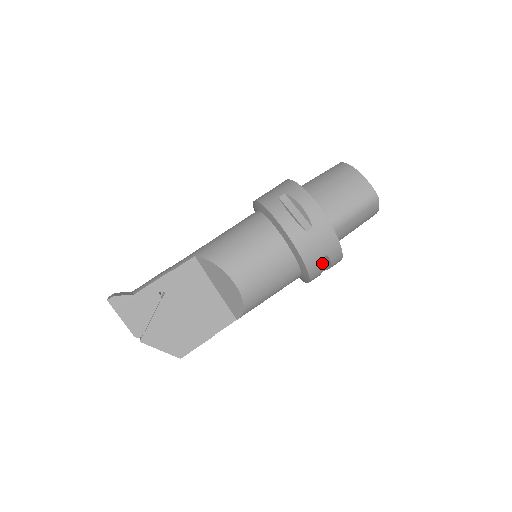
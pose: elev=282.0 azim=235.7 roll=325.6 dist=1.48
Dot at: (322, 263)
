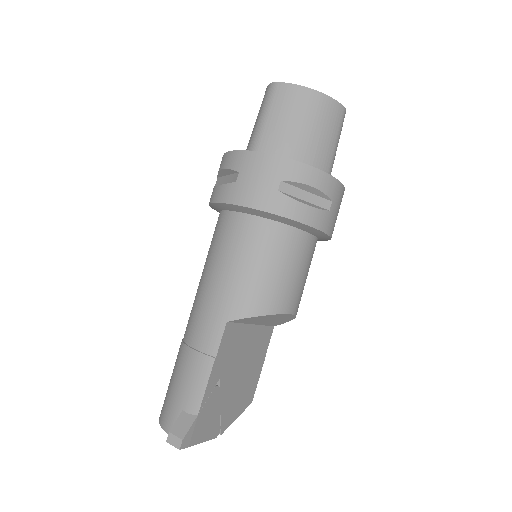
Dot at: occluded
